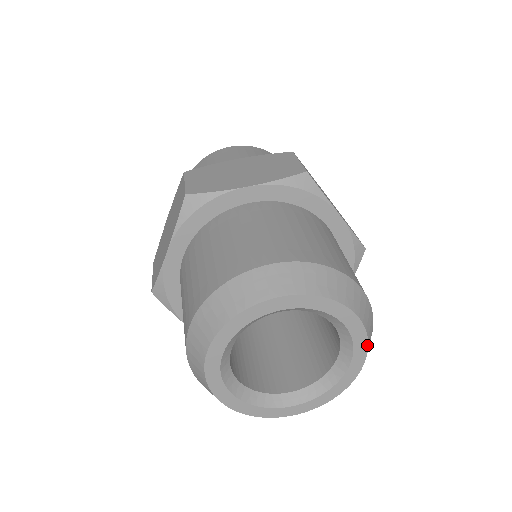
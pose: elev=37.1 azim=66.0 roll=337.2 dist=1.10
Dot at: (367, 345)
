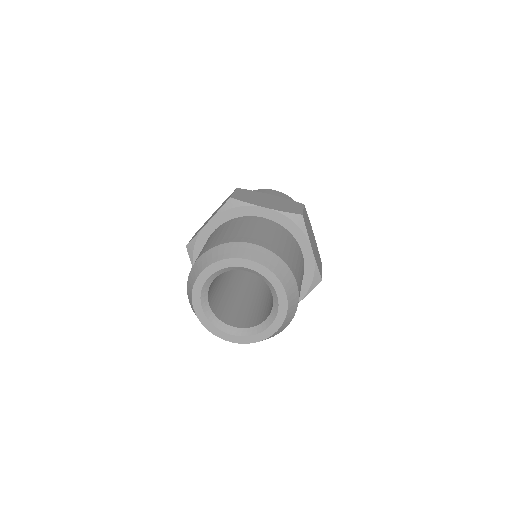
Dot at: (272, 272)
